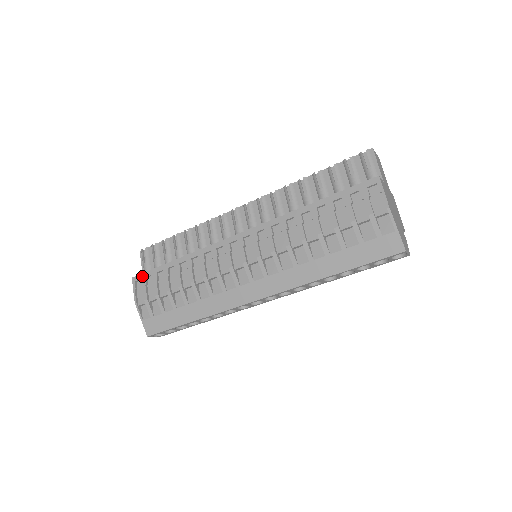
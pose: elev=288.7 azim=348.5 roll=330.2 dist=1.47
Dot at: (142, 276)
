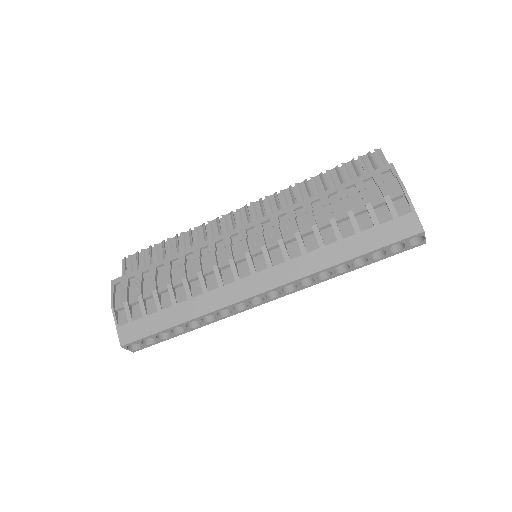
Dot at: (124, 278)
